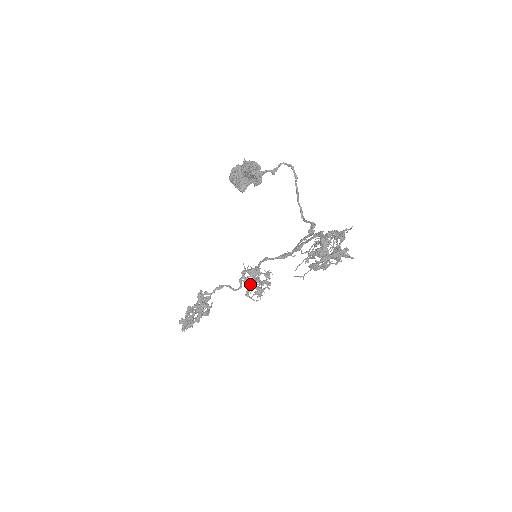
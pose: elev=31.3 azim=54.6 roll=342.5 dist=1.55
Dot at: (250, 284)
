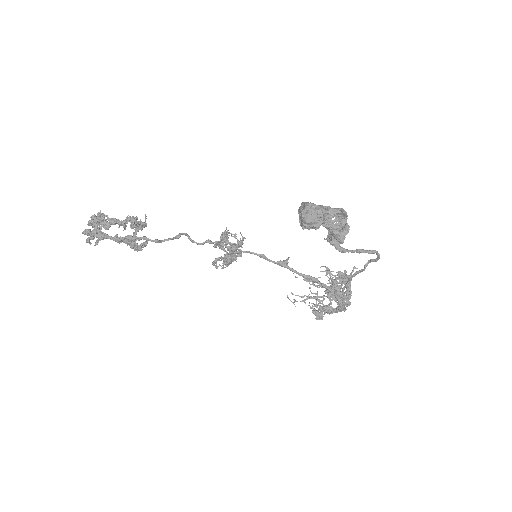
Dot at: (226, 262)
